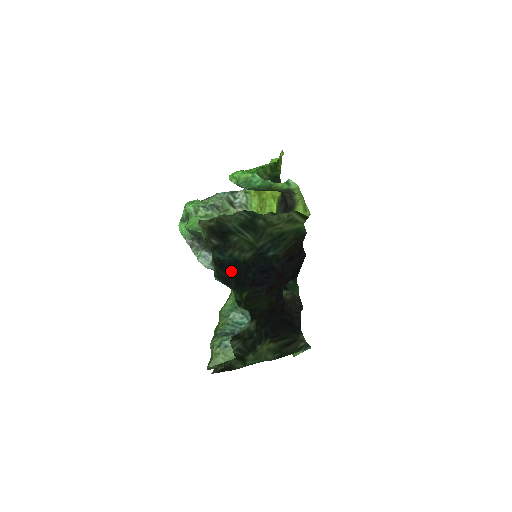
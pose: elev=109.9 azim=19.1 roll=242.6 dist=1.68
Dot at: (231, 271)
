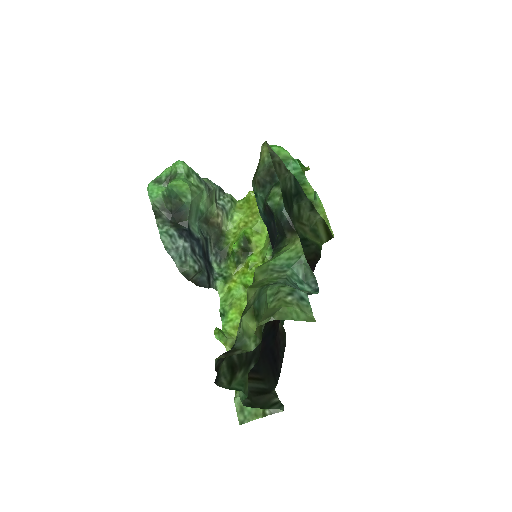
Dot at: (273, 230)
